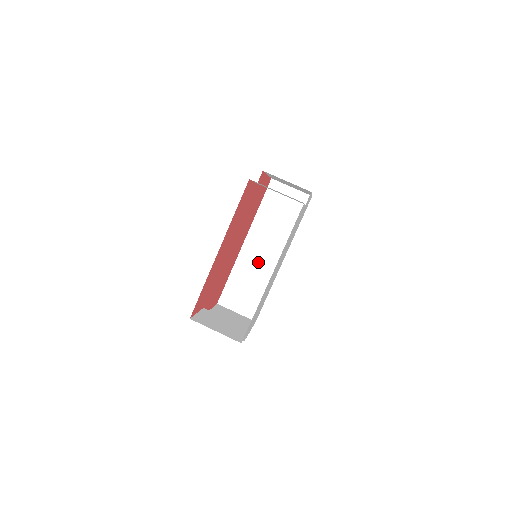
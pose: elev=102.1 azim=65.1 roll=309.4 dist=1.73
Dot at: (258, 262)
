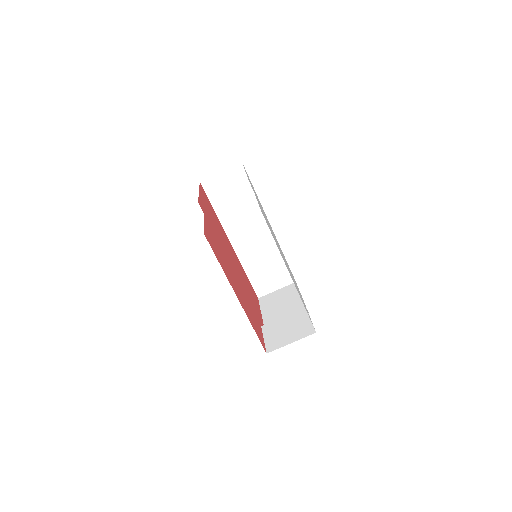
Dot at: (255, 245)
